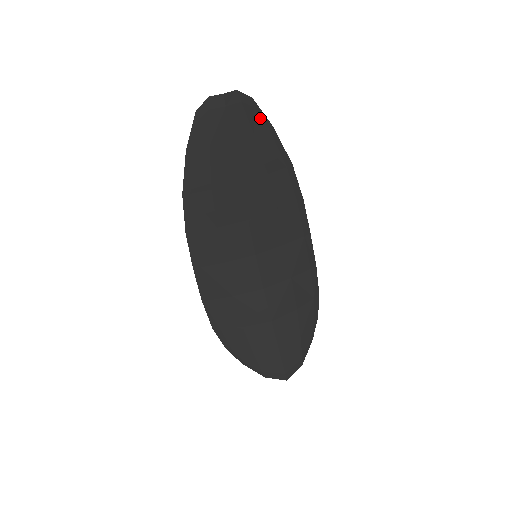
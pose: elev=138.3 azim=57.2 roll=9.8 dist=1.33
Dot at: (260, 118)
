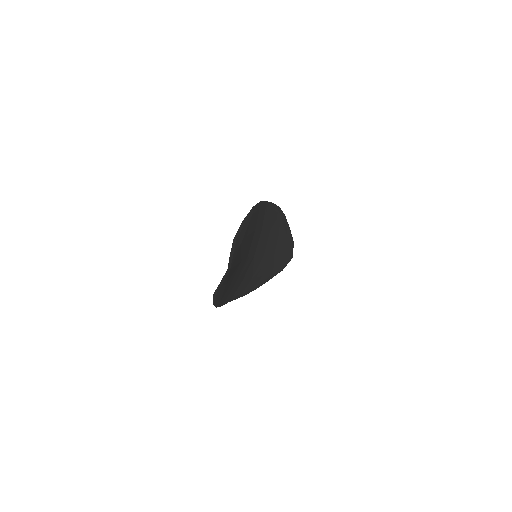
Dot at: (239, 234)
